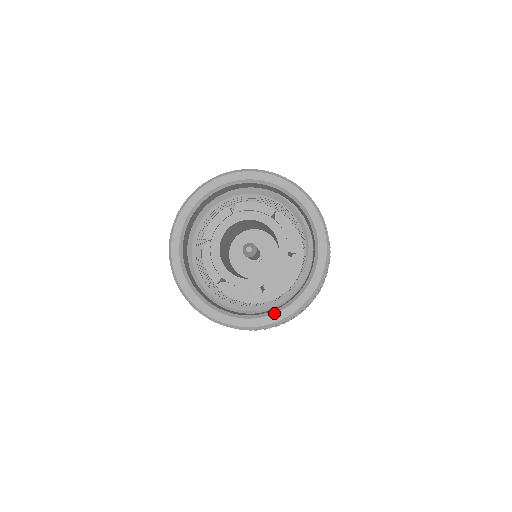
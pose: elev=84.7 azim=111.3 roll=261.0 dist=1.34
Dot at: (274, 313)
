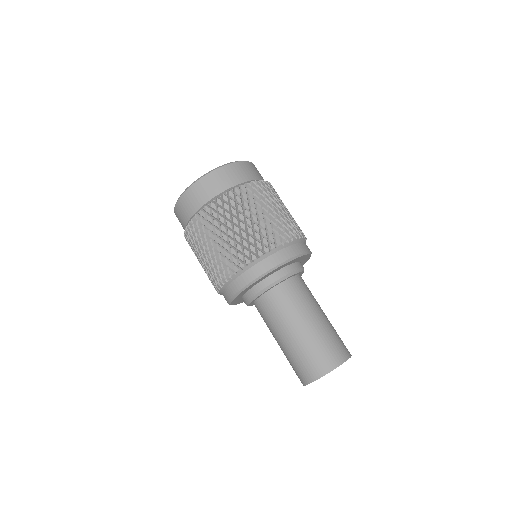
Dot at: occluded
